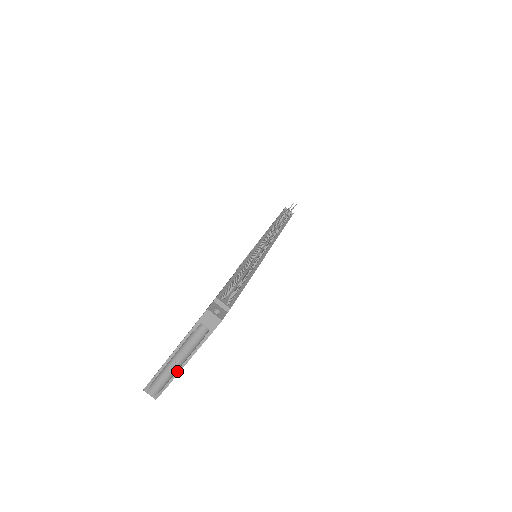
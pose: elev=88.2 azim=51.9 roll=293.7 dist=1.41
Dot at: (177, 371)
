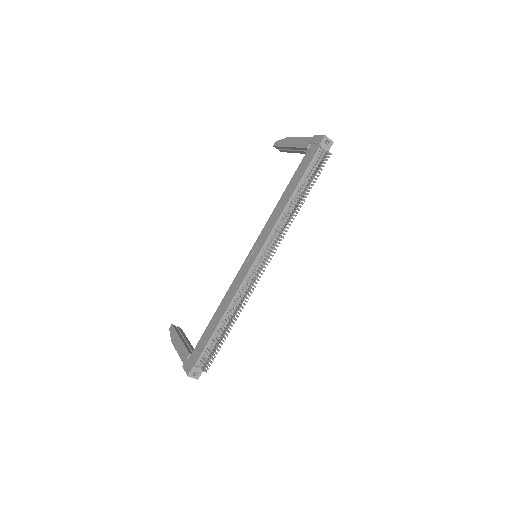
Dot at: occluded
